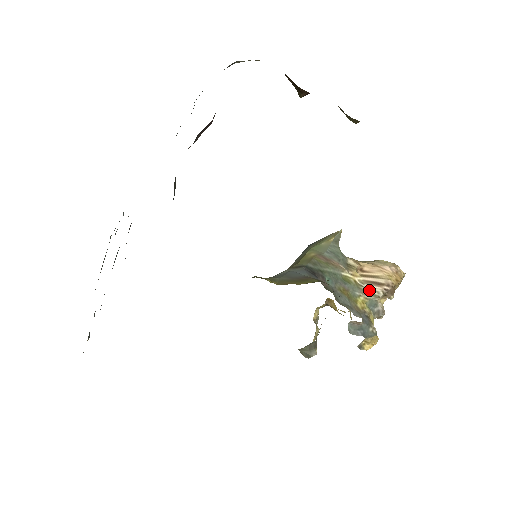
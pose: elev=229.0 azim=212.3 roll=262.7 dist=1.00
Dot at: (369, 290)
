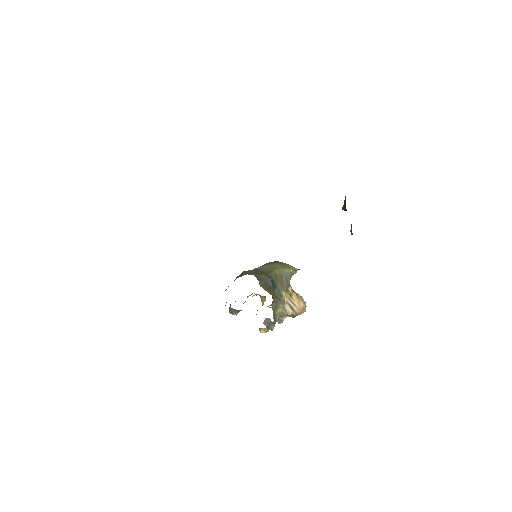
Dot at: (286, 308)
